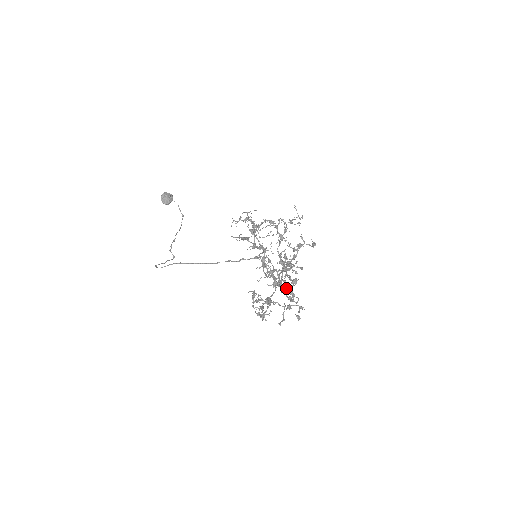
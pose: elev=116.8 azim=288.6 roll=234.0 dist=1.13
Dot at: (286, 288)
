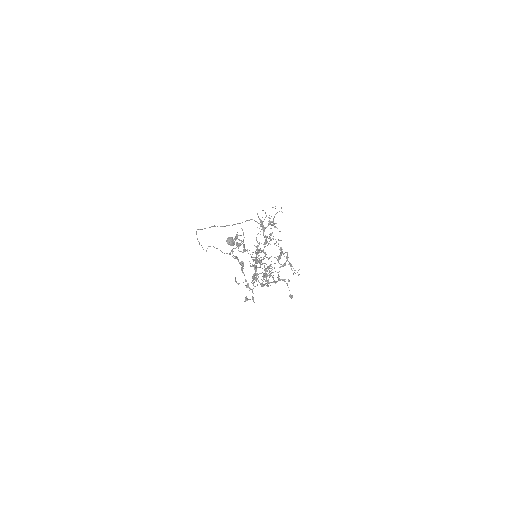
Dot at: (257, 273)
